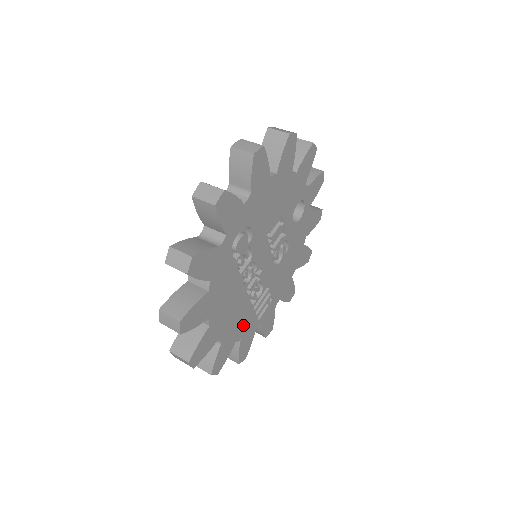
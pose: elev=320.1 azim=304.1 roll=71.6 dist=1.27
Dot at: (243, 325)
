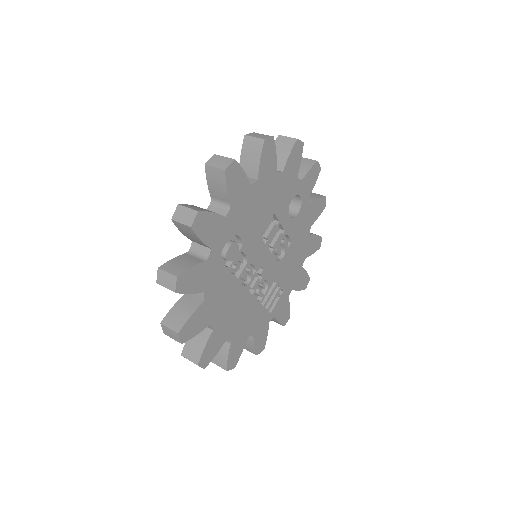
Dot at: (253, 321)
